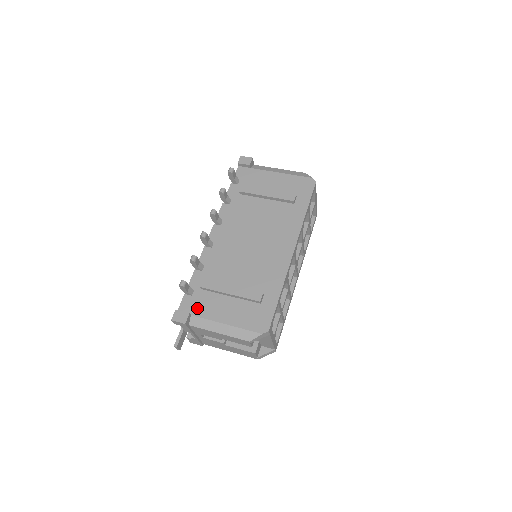
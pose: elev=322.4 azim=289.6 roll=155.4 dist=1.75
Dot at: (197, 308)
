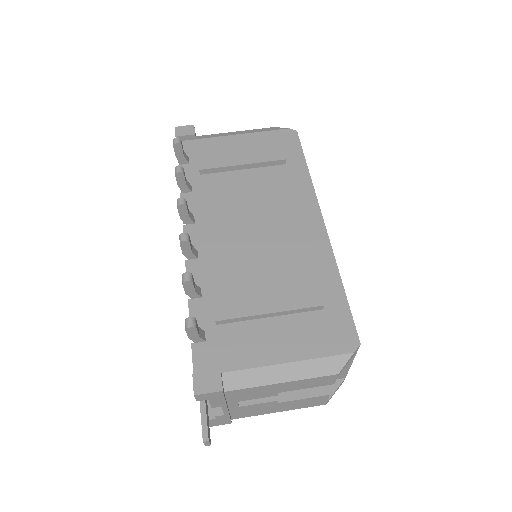
Dot at: (226, 357)
